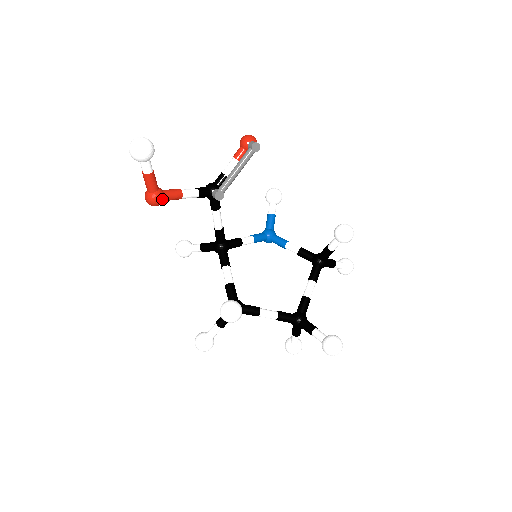
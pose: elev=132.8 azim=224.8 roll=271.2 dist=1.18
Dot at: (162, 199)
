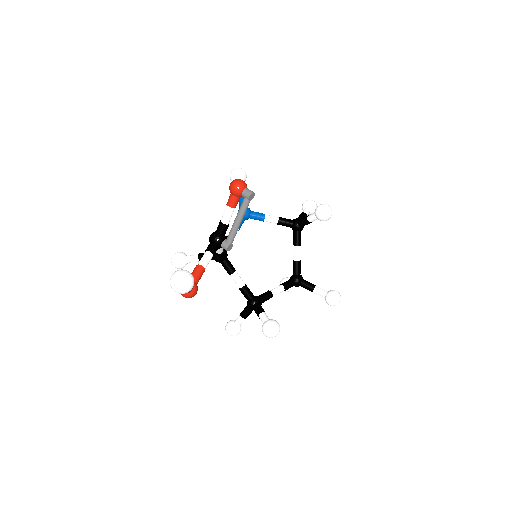
Dot at: (197, 290)
